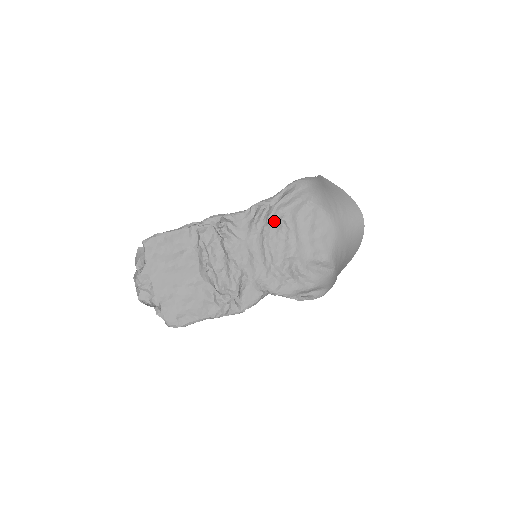
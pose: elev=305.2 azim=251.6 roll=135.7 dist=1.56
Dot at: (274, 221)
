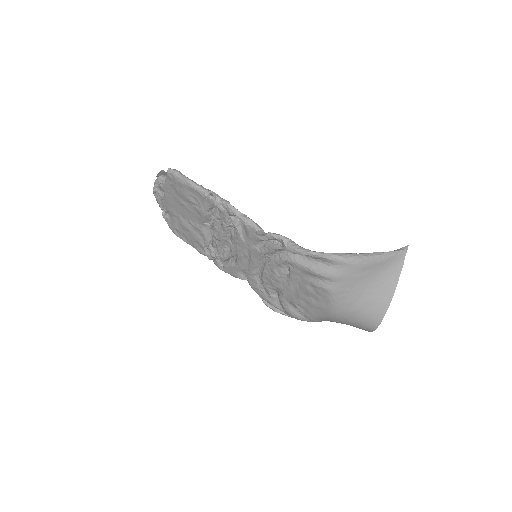
Dot at: (280, 259)
